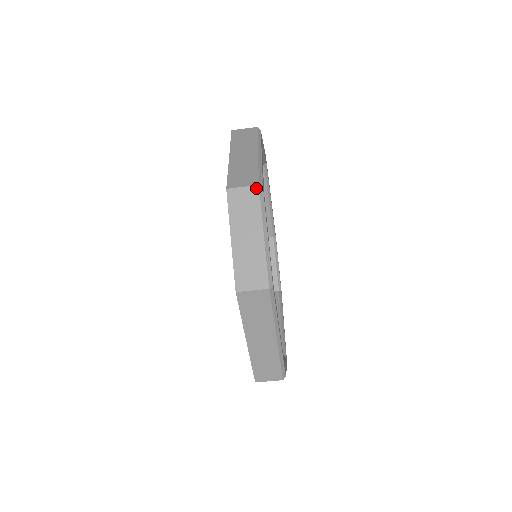
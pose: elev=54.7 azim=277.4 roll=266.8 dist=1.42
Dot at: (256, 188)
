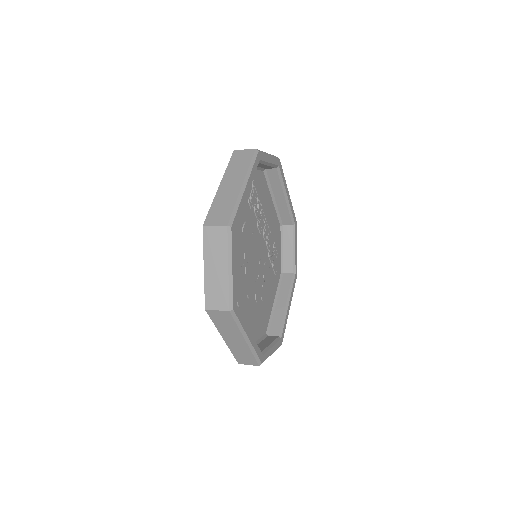
Dot at: (258, 365)
